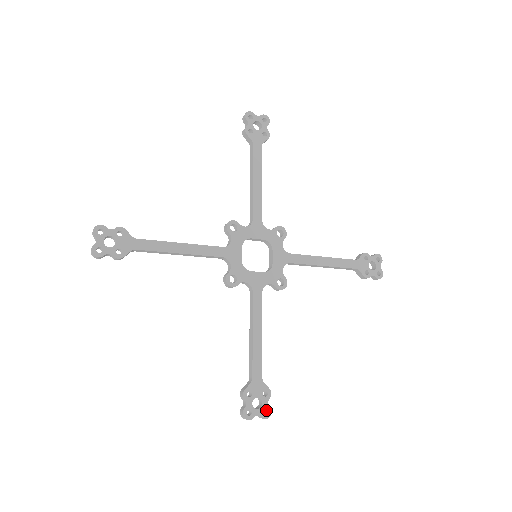
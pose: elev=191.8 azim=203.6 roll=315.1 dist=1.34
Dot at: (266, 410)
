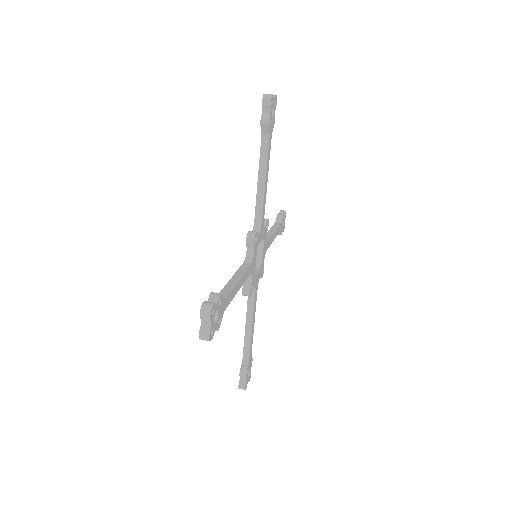
Dot at: occluded
